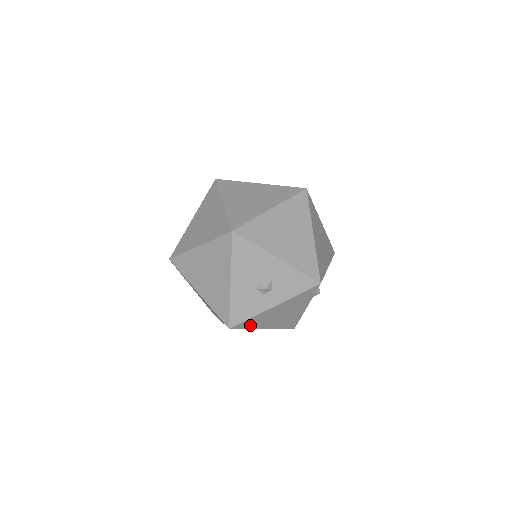
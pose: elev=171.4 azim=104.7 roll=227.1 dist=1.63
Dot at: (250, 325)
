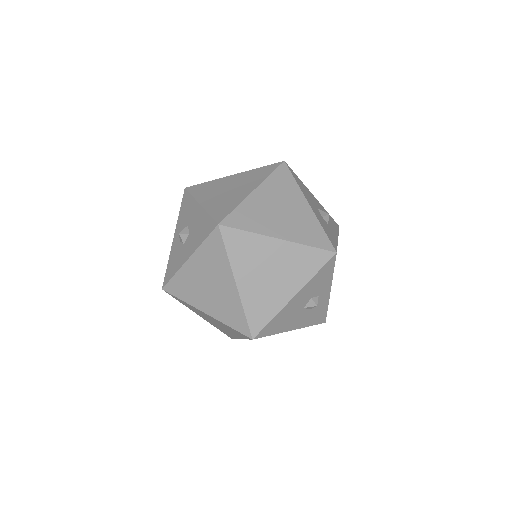
Dot at: occluded
